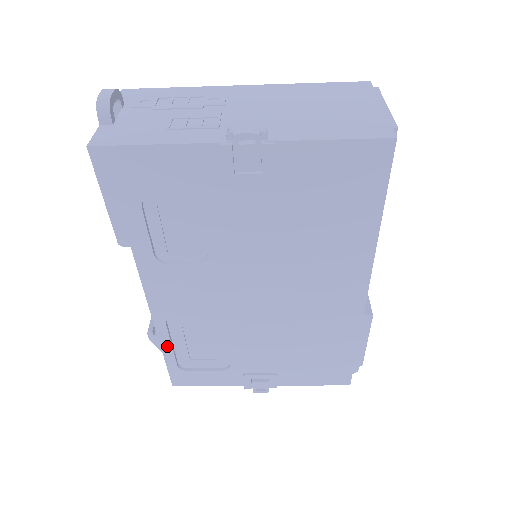
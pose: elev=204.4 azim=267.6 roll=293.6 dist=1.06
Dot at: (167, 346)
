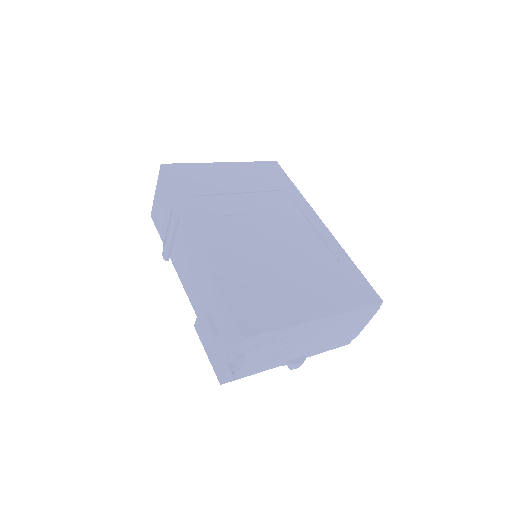
Dot at: occluded
